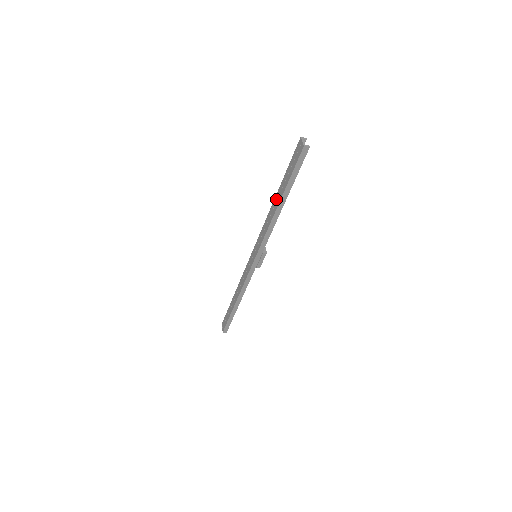
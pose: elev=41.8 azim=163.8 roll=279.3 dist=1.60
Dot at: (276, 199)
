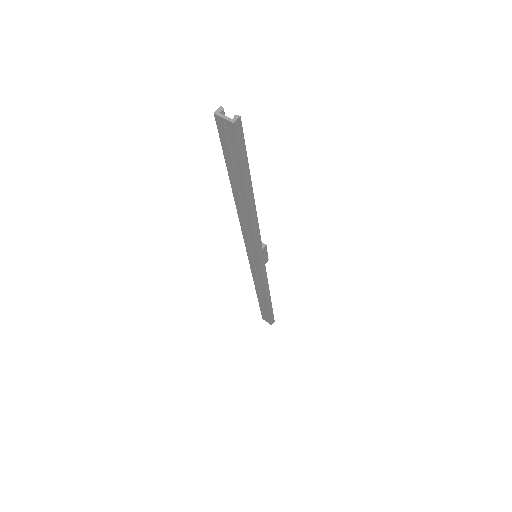
Dot at: (238, 198)
